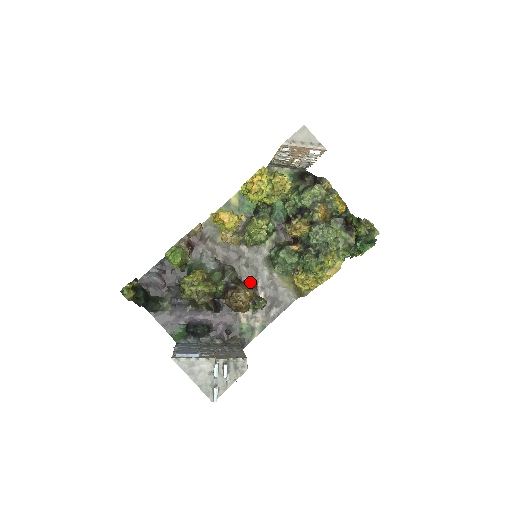
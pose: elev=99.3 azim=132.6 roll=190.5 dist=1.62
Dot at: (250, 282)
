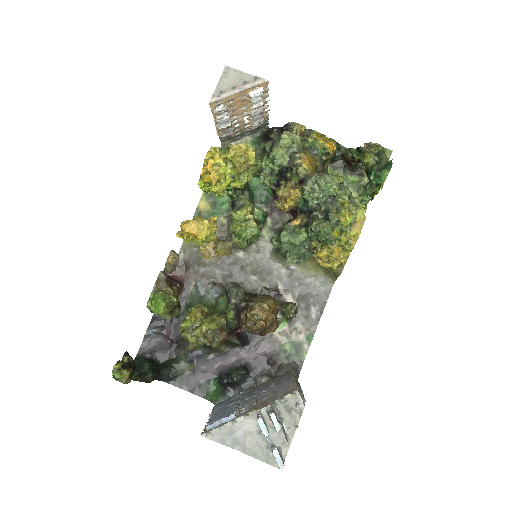
Dot at: (268, 290)
